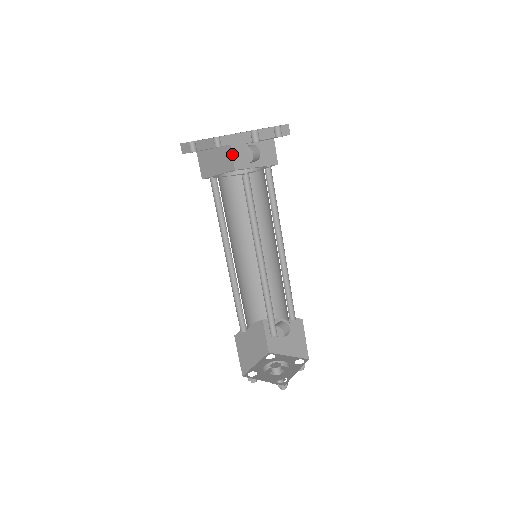
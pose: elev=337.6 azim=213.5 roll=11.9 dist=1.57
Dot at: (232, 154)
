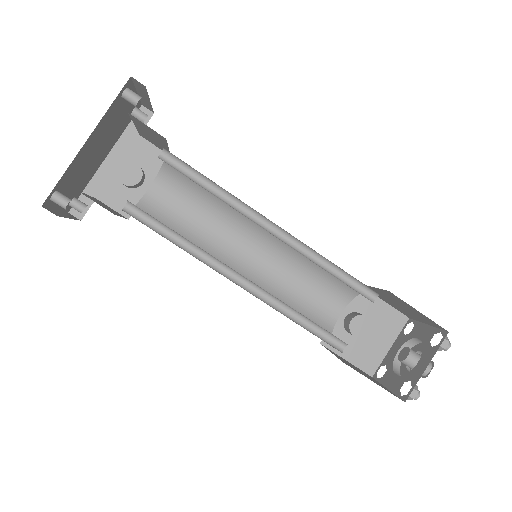
Dot at: (108, 206)
